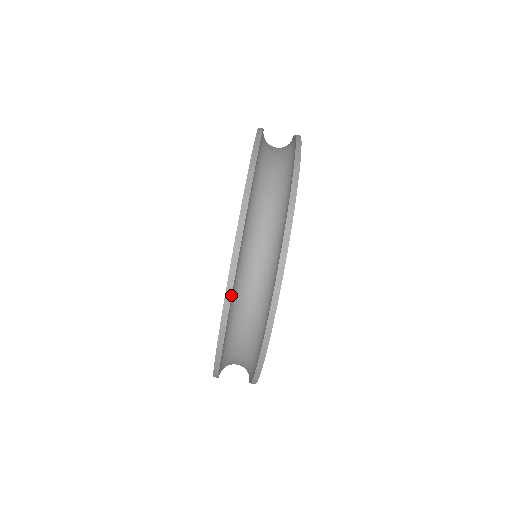
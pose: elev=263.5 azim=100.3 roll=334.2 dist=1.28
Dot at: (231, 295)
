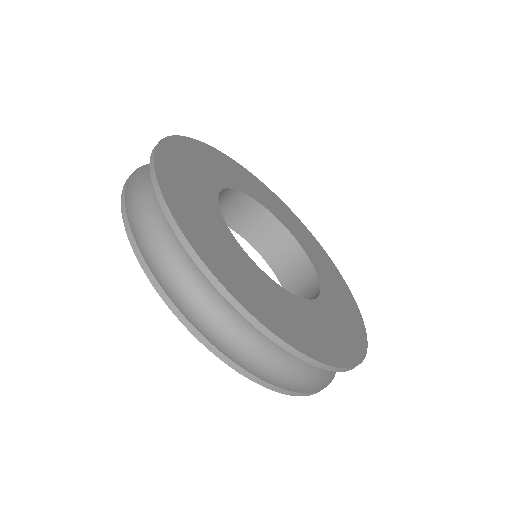
Dot at: (159, 285)
